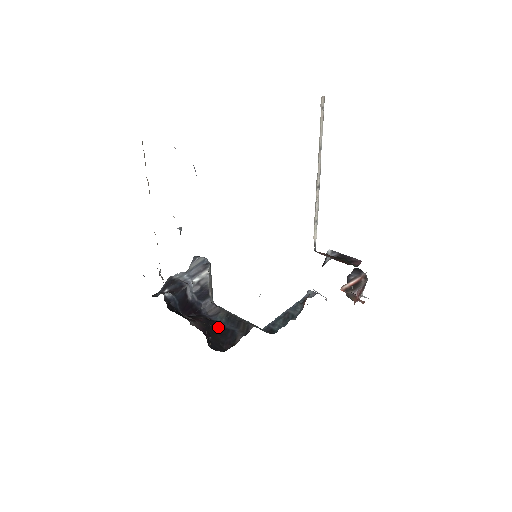
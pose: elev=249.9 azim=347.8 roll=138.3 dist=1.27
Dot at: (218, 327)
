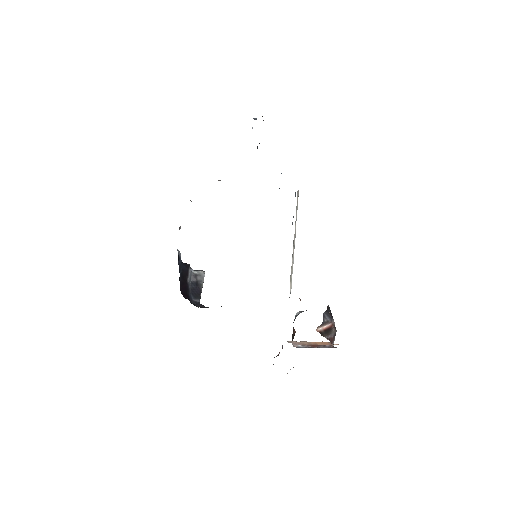
Dot at: occluded
